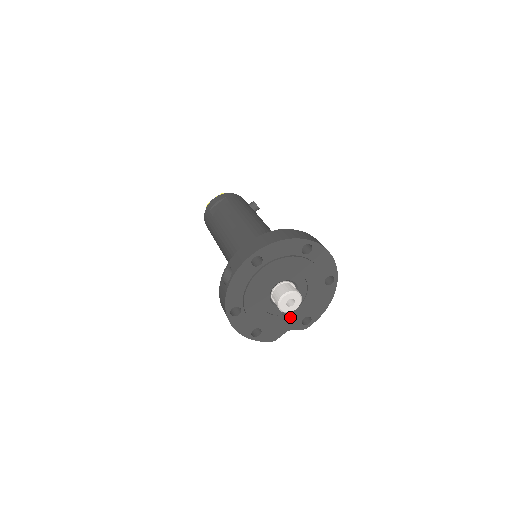
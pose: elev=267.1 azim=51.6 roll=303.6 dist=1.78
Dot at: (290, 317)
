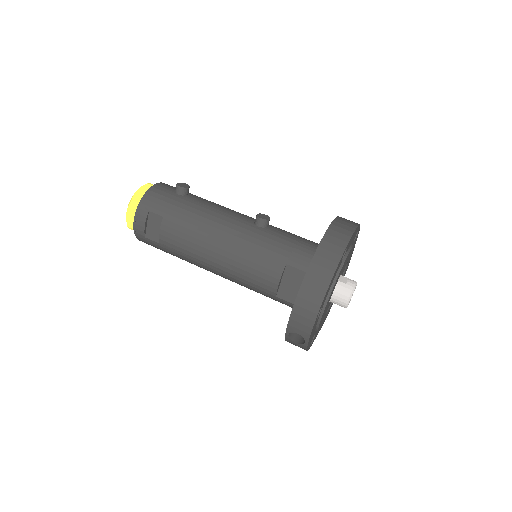
Dot at: occluded
